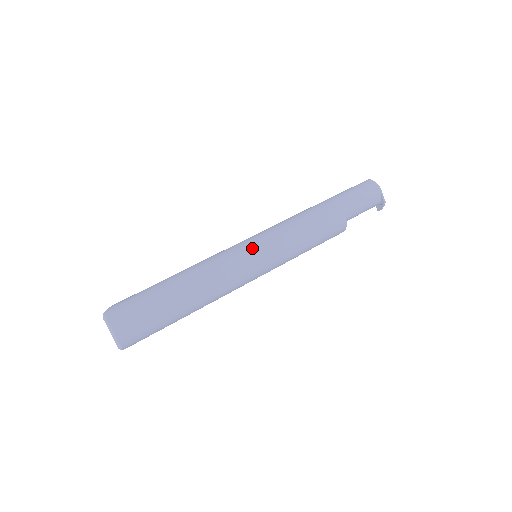
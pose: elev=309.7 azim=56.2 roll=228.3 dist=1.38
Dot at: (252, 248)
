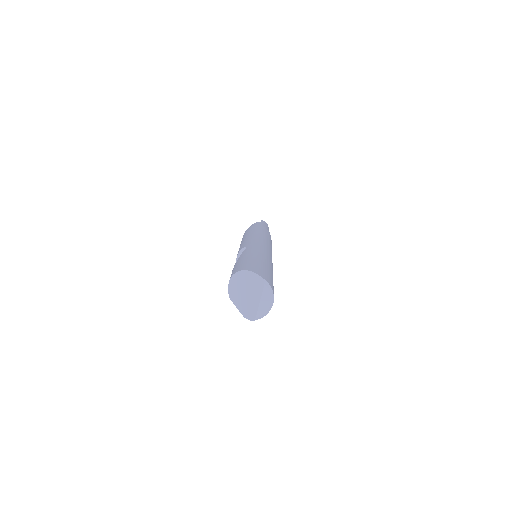
Dot at: occluded
